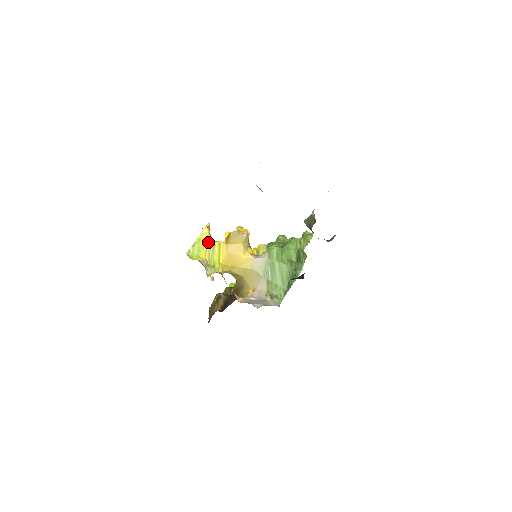
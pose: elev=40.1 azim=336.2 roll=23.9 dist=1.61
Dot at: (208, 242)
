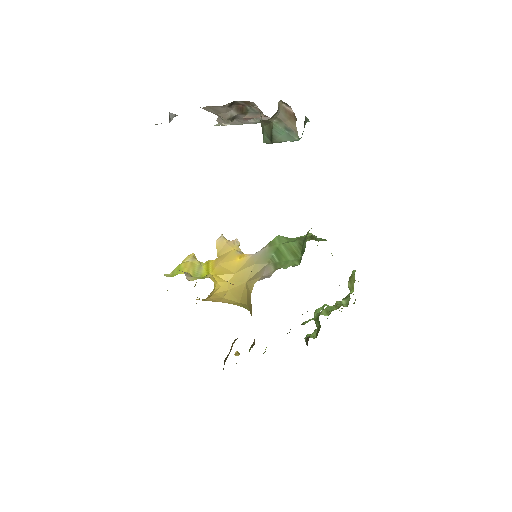
Dot at: (192, 263)
